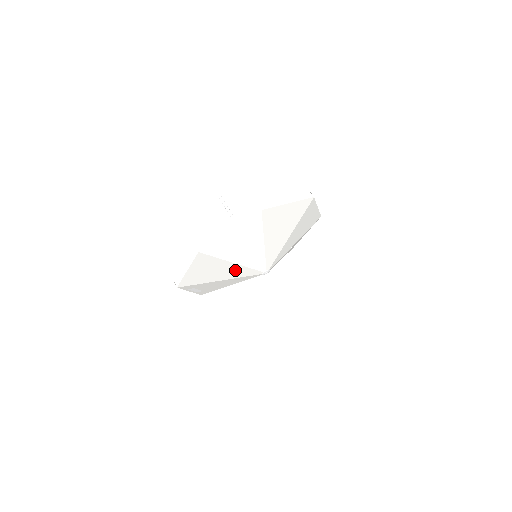
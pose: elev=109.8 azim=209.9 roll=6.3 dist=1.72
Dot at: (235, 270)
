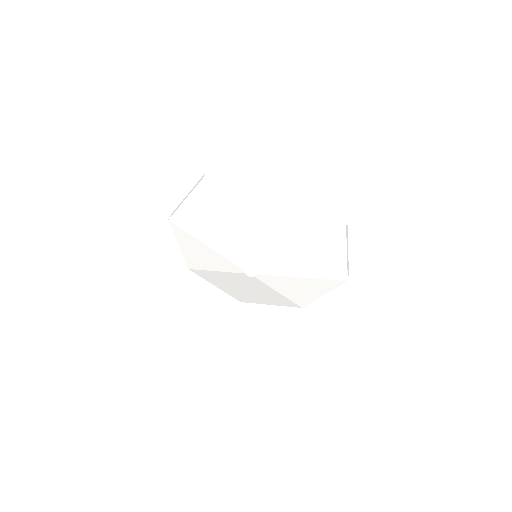
Dot at: (251, 235)
